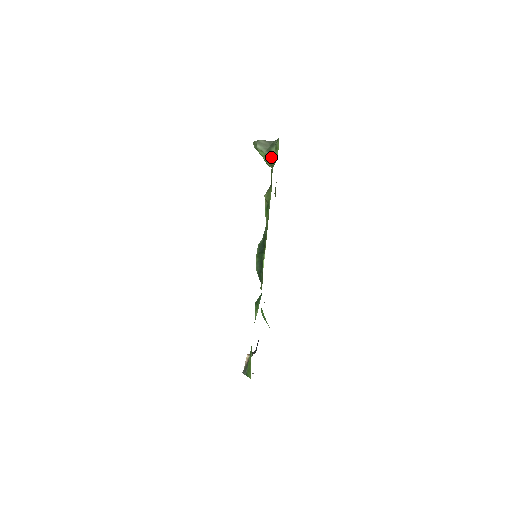
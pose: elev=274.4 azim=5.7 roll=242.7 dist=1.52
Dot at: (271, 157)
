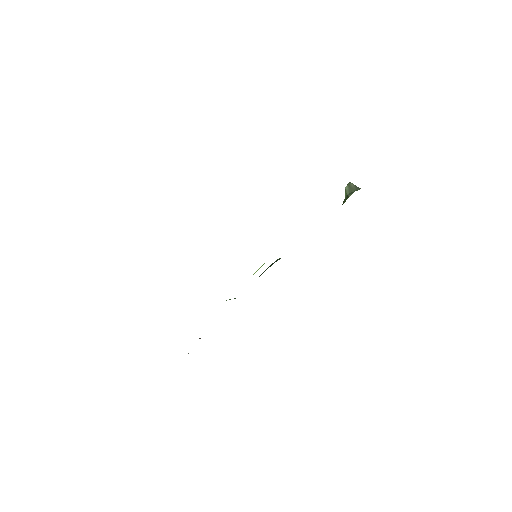
Dot at: (346, 199)
